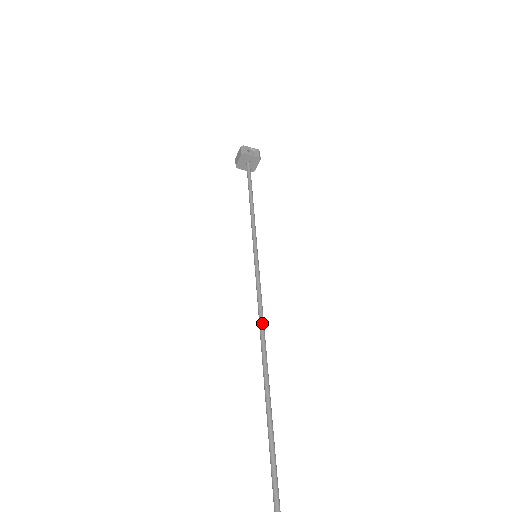
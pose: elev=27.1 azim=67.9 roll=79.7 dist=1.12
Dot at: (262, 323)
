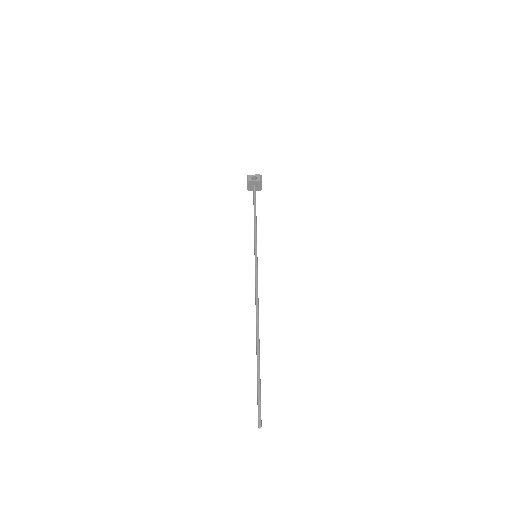
Dot at: (257, 302)
